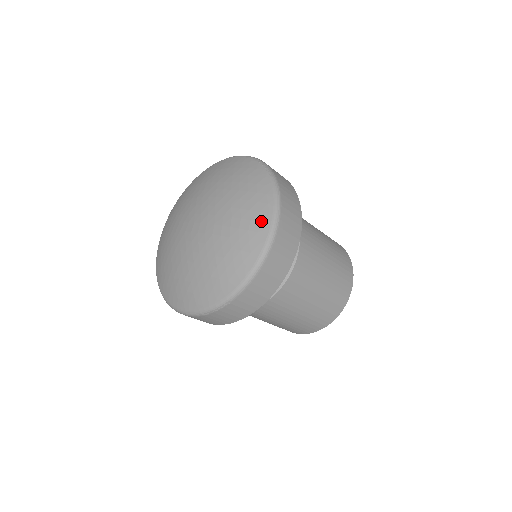
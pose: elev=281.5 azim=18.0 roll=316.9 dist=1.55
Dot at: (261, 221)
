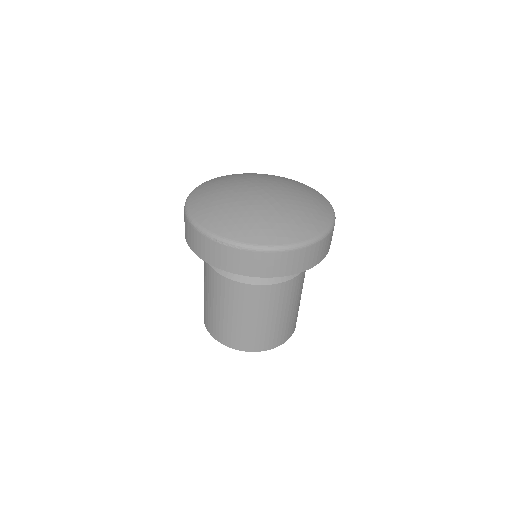
Dot at: (310, 229)
